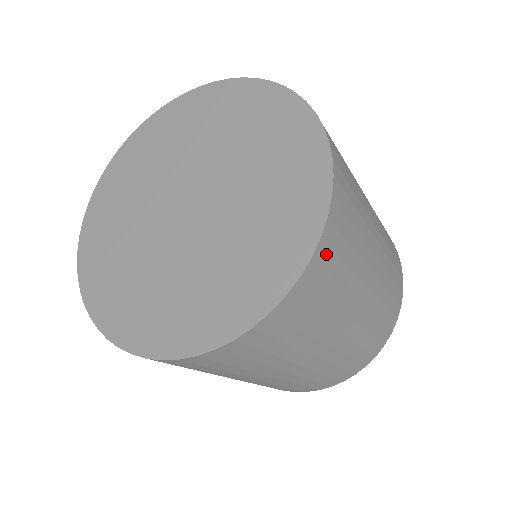
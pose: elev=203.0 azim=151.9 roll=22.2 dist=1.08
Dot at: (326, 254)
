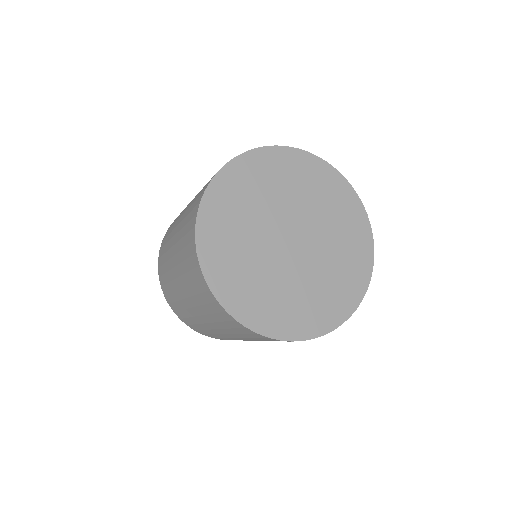
Dot at: occluded
